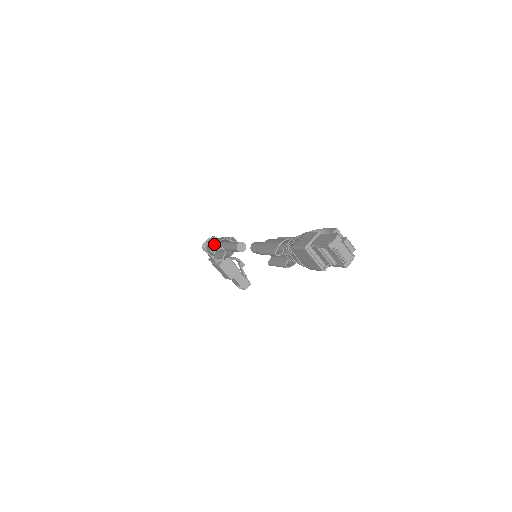
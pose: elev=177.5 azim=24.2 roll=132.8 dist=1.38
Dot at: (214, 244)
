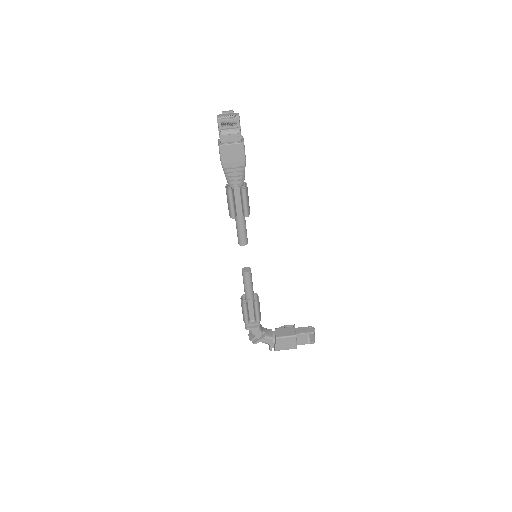
Dot at: (241, 306)
